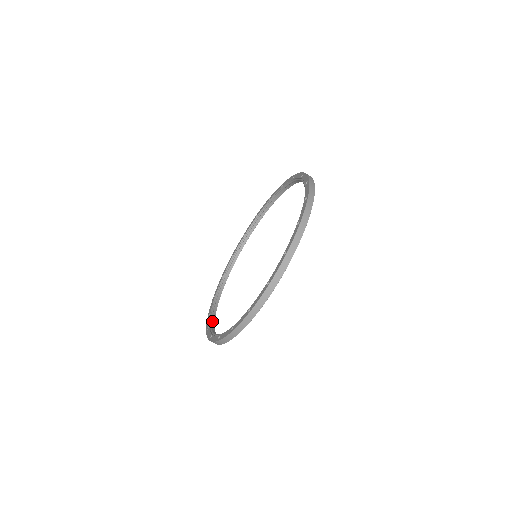
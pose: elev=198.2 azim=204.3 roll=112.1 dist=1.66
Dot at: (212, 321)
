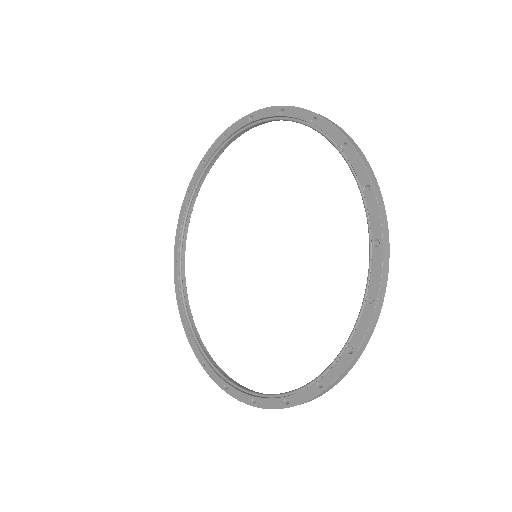
Dot at: (201, 346)
